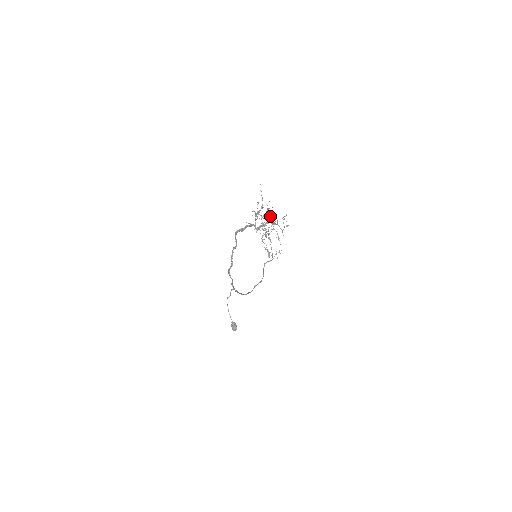
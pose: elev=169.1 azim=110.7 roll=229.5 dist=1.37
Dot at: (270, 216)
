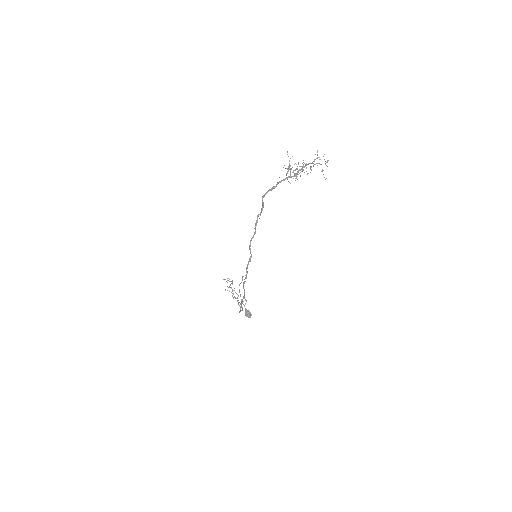
Dot at: (300, 172)
